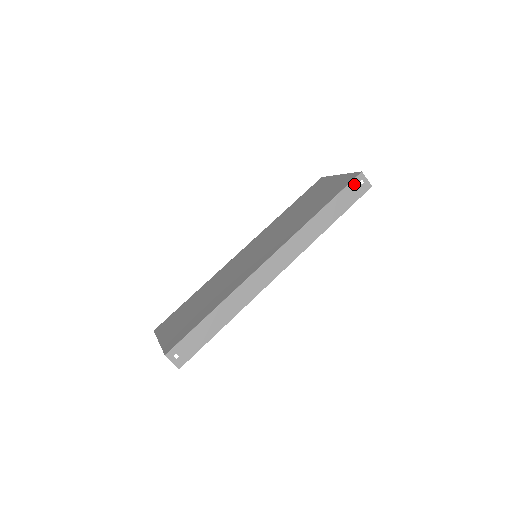
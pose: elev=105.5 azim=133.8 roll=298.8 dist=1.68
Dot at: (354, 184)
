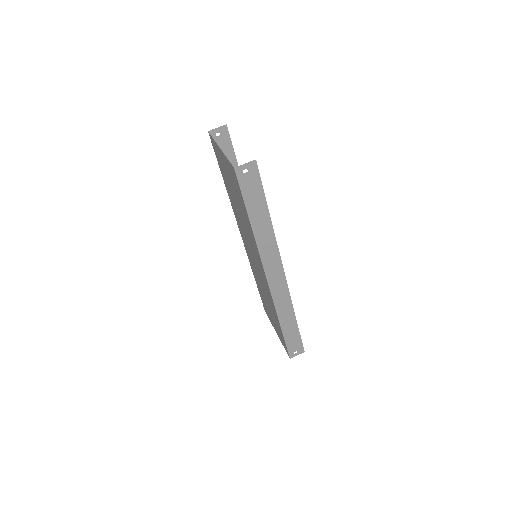
Dot at: (243, 182)
